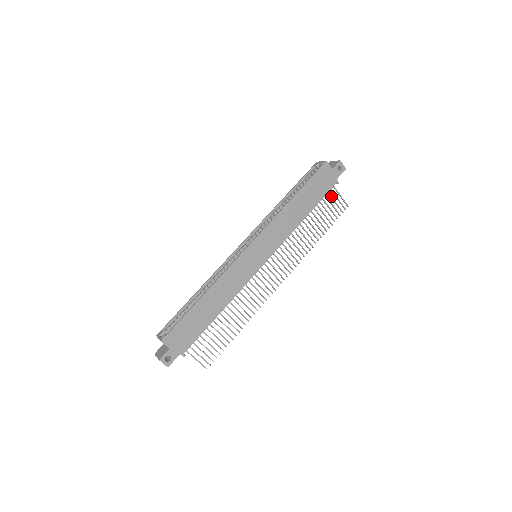
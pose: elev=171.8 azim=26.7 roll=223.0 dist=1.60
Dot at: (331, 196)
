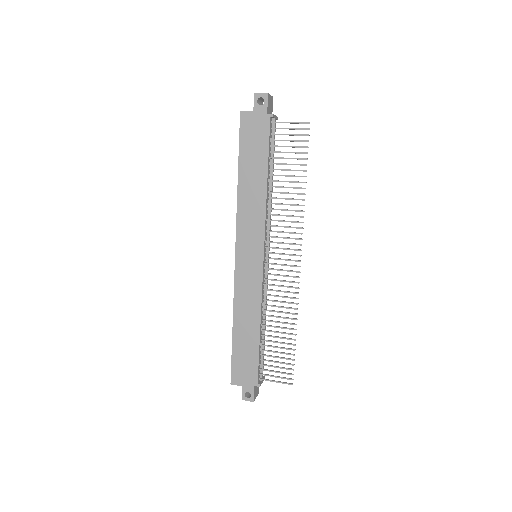
Dot at: (279, 134)
